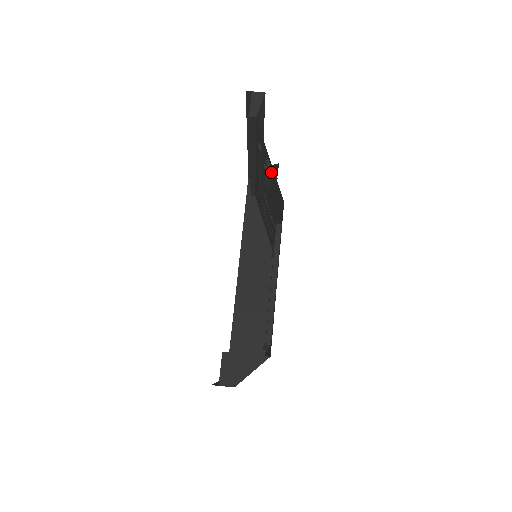
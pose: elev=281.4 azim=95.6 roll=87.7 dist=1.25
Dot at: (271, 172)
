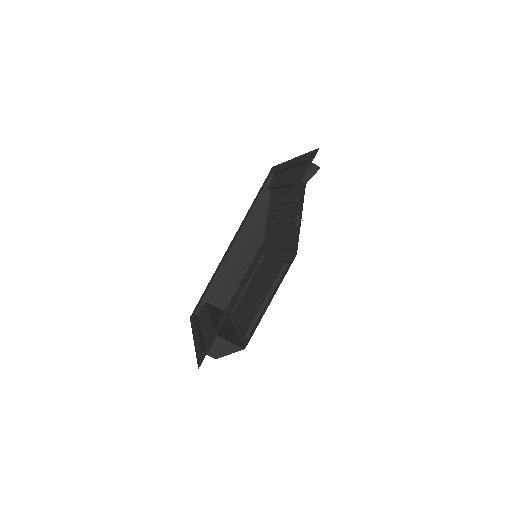
Dot at: (297, 225)
